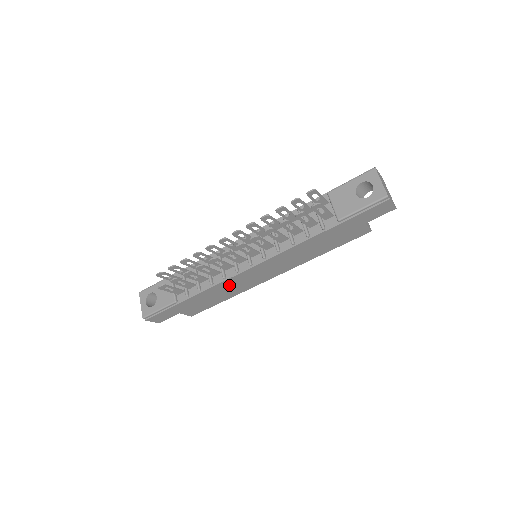
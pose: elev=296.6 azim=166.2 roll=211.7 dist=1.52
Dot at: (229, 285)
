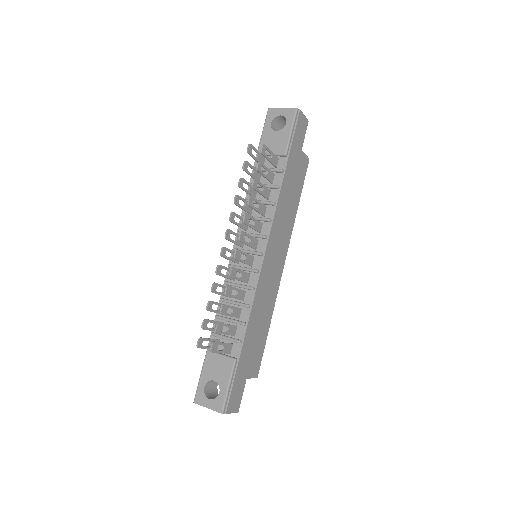
Dot at: (261, 297)
